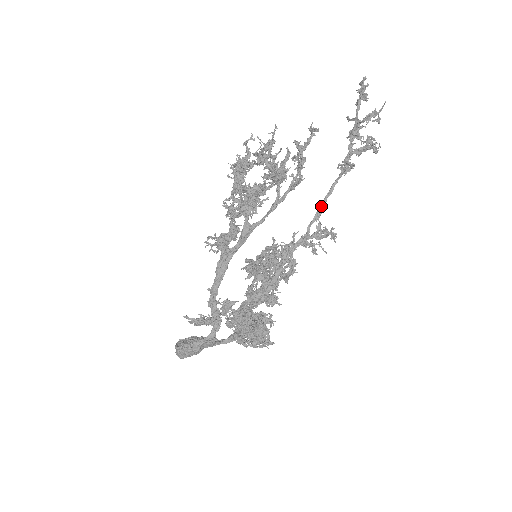
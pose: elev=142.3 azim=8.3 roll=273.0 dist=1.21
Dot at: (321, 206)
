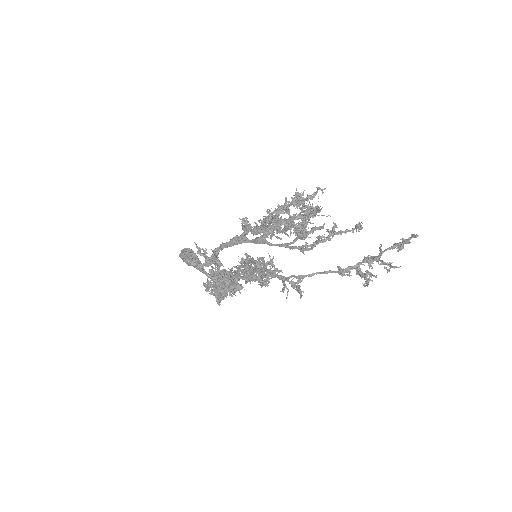
Dot at: (307, 275)
